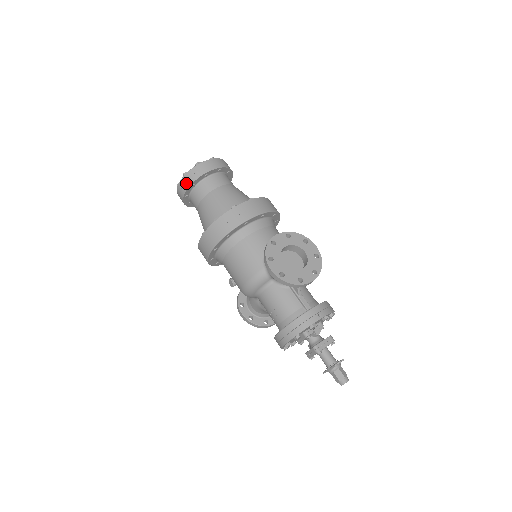
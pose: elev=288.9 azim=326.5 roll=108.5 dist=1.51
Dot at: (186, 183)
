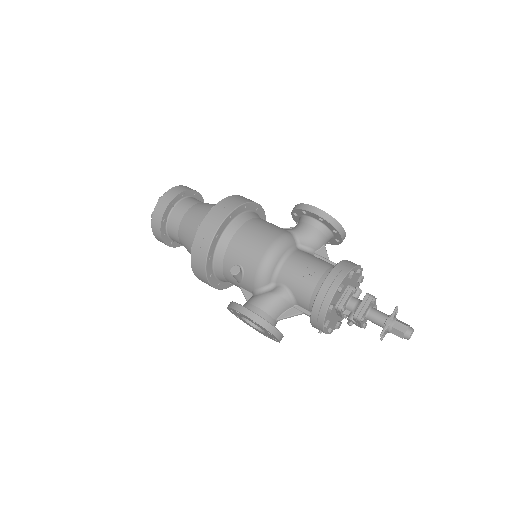
Dot at: (178, 190)
